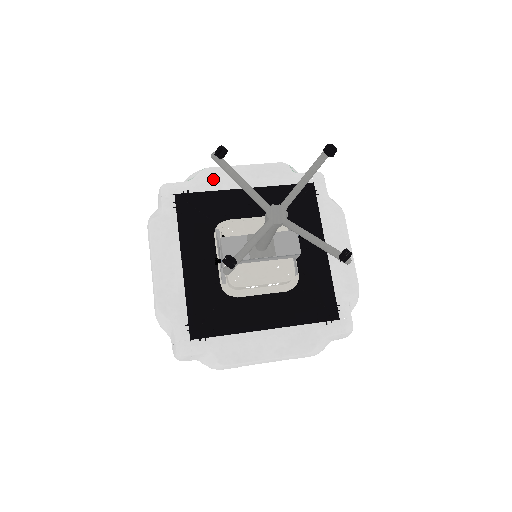
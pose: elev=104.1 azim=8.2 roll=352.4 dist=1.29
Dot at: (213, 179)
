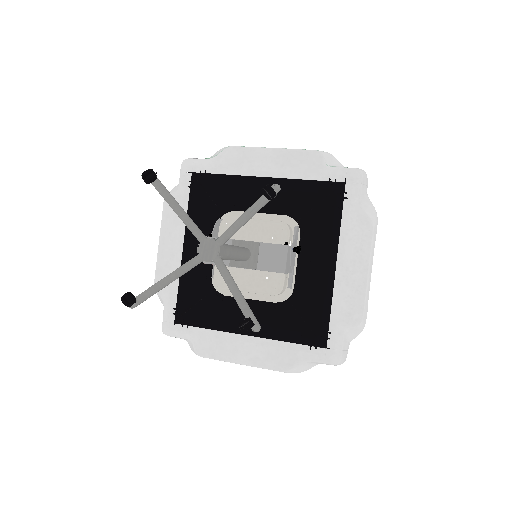
Dot at: (233, 161)
